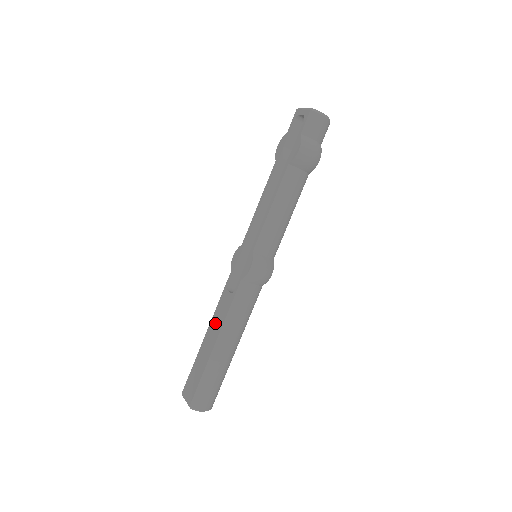
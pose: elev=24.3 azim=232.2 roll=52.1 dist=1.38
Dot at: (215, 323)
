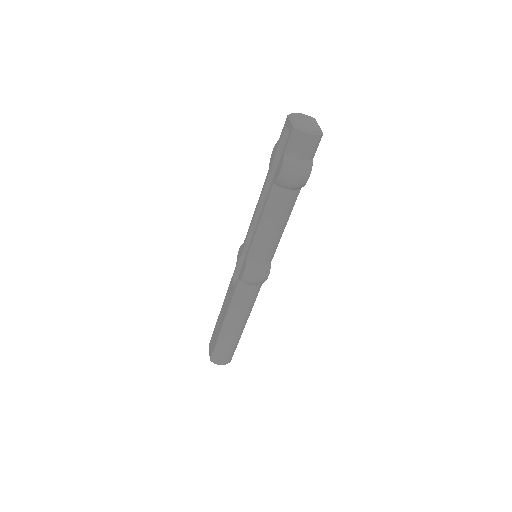
Dot at: (225, 304)
